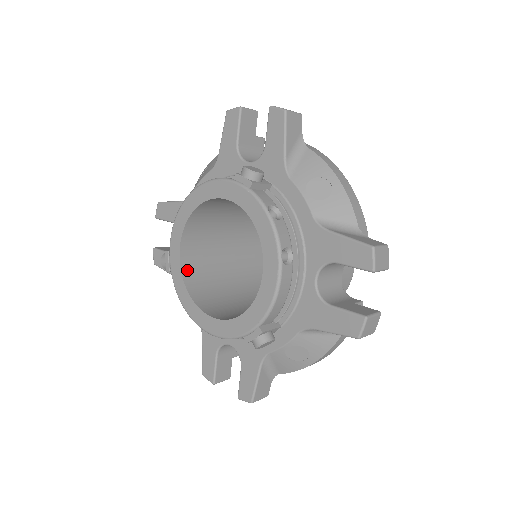
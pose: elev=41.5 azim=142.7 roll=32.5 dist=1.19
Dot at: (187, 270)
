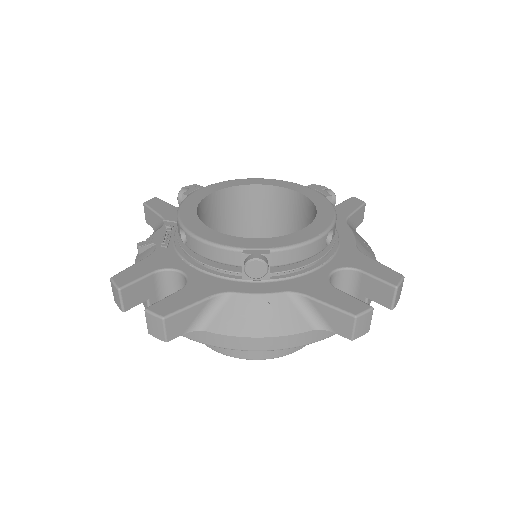
Dot at: (203, 206)
